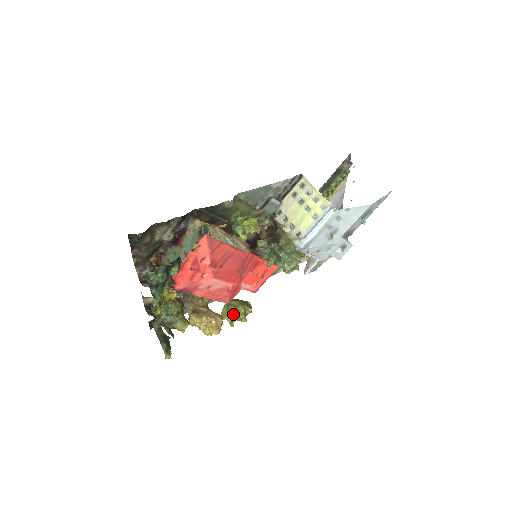
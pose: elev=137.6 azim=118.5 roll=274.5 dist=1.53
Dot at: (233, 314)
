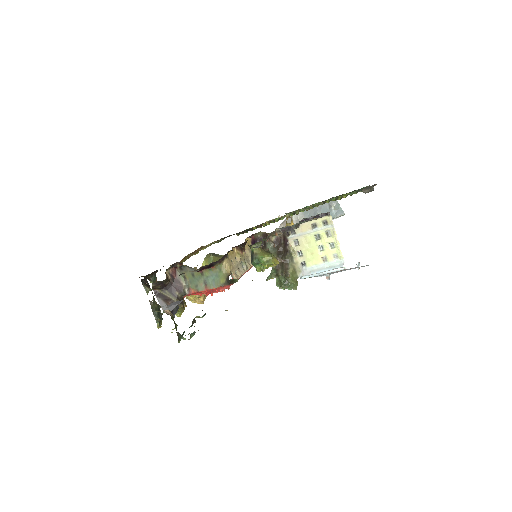
Dot at: occluded
